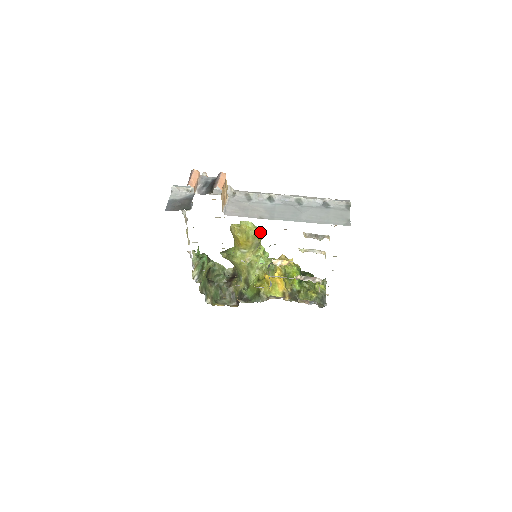
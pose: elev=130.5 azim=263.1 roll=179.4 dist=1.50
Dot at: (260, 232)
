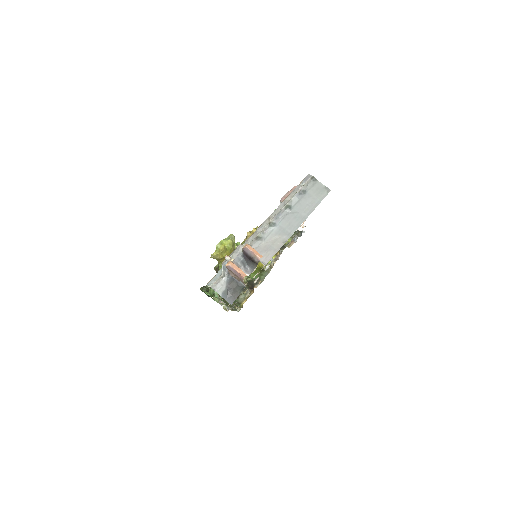
Dot at: occluded
